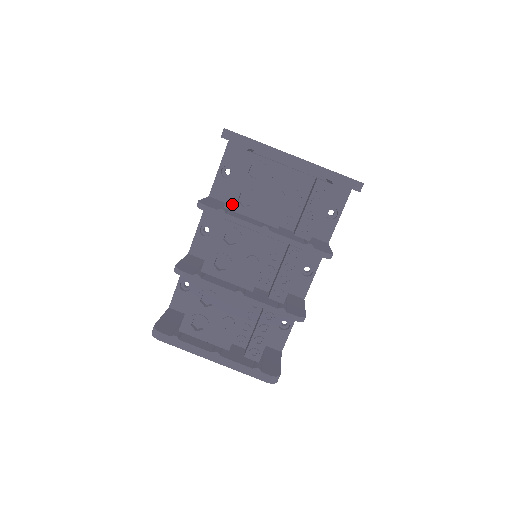
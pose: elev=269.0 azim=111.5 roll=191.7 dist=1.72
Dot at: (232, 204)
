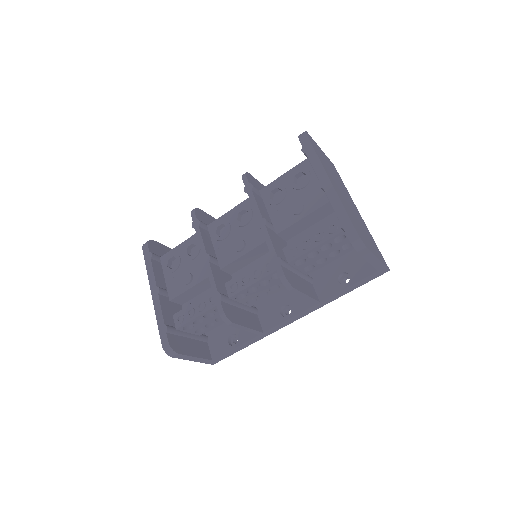
Dot at: (266, 192)
